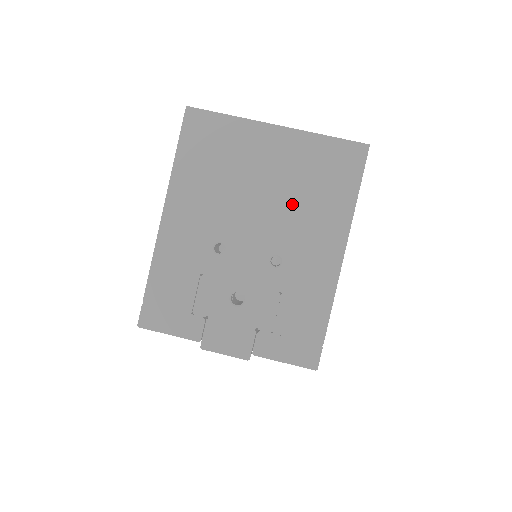
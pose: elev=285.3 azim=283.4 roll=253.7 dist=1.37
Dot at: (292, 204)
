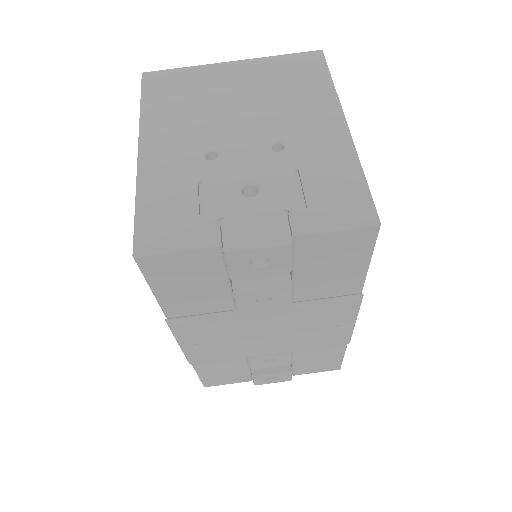
Dot at: (273, 103)
